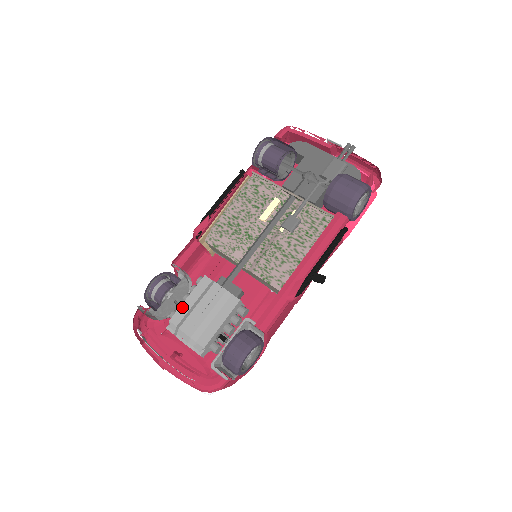
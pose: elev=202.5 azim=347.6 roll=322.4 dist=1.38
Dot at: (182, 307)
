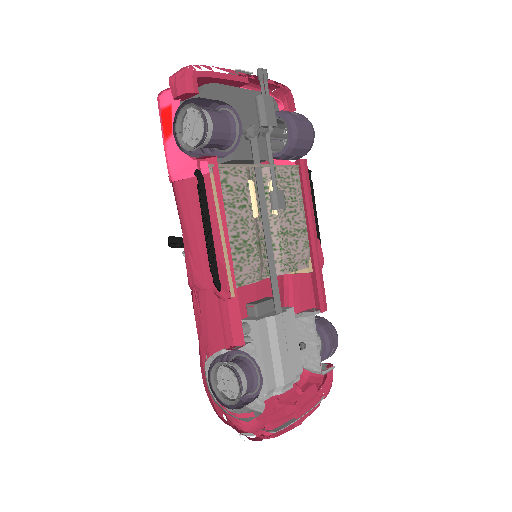
Dot at: (267, 369)
